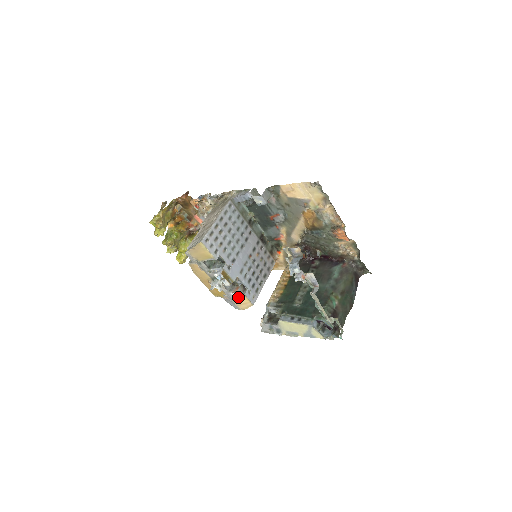
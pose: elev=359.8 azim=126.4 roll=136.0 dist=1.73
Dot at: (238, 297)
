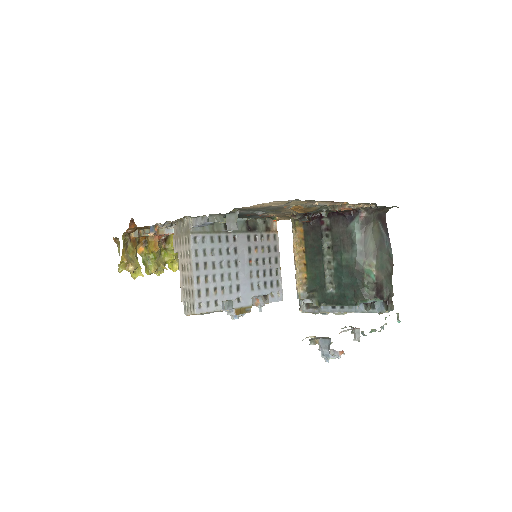
Dot at: occluded
